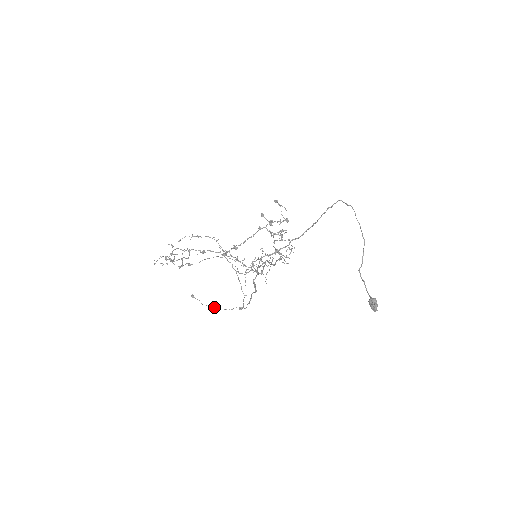
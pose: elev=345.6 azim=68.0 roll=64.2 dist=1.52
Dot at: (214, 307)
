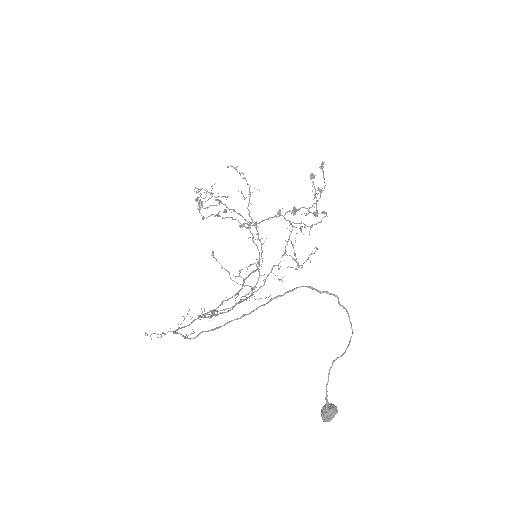
Dot at: (229, 274)
